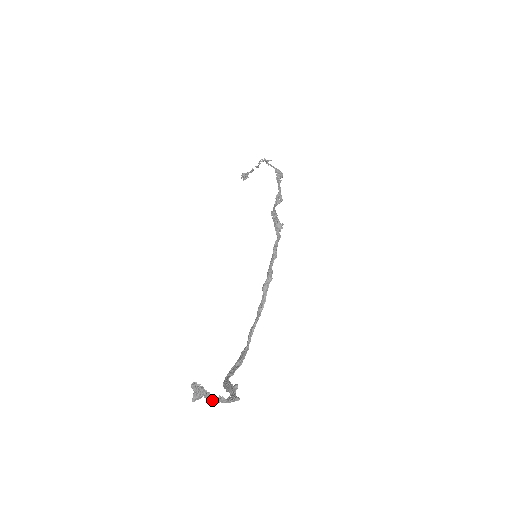
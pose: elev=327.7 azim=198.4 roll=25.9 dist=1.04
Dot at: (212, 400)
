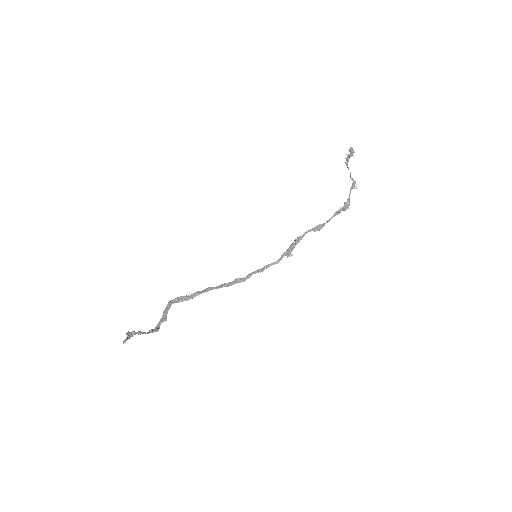
Dot at: (138, 334)
